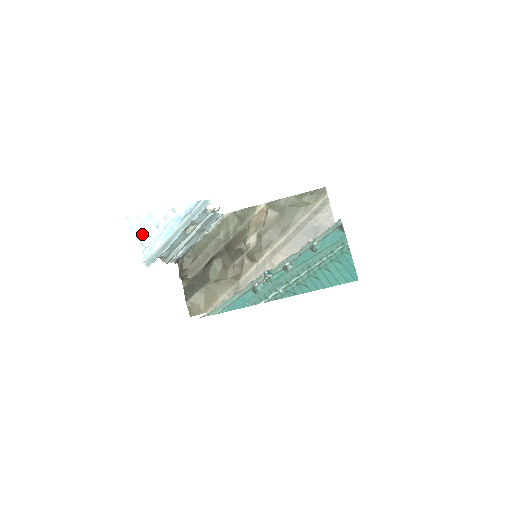
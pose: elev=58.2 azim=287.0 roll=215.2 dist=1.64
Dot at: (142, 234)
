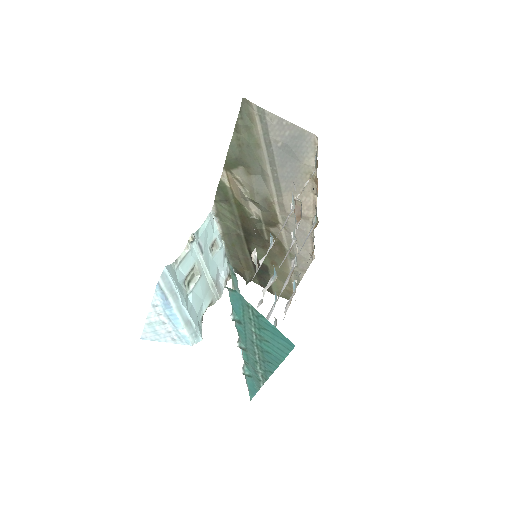
Dot at: (164, 336)
